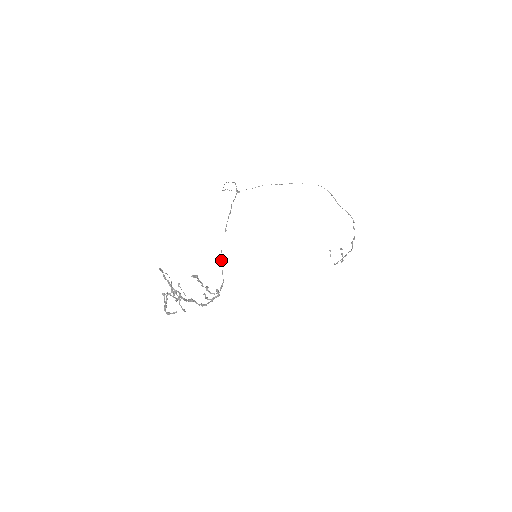
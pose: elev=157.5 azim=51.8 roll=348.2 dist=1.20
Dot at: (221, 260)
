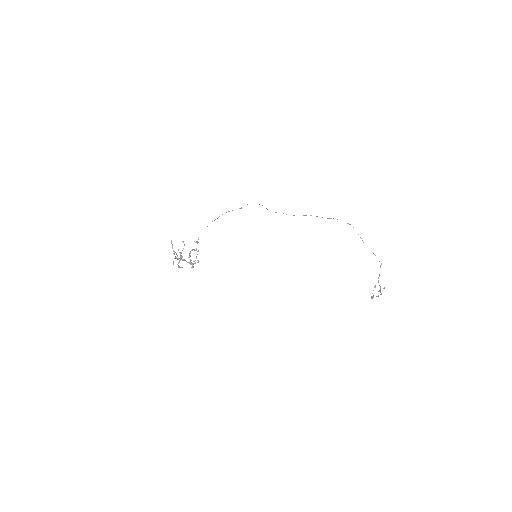
Dot at: (197, 241)
